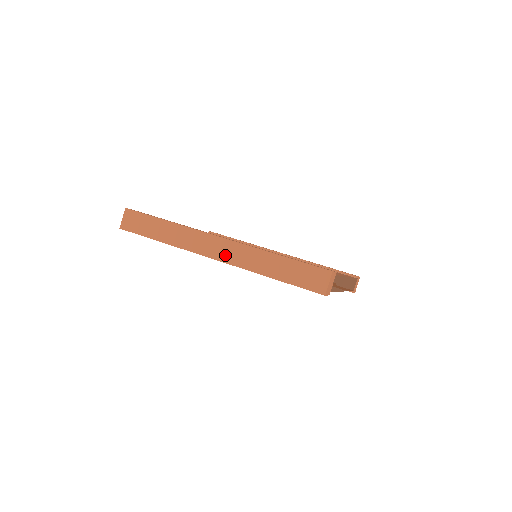
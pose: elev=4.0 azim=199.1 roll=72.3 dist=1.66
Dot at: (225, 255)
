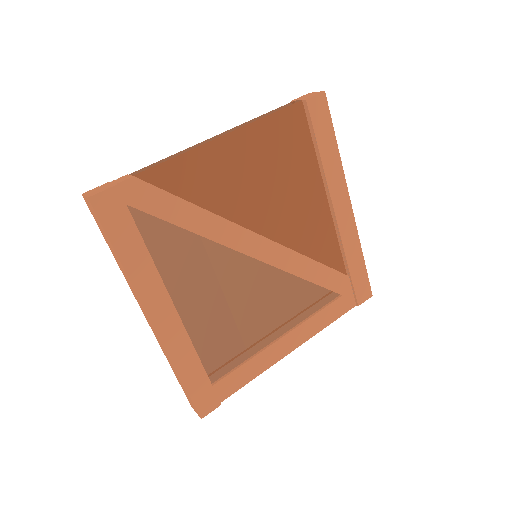
Dot at: (151, 327)
